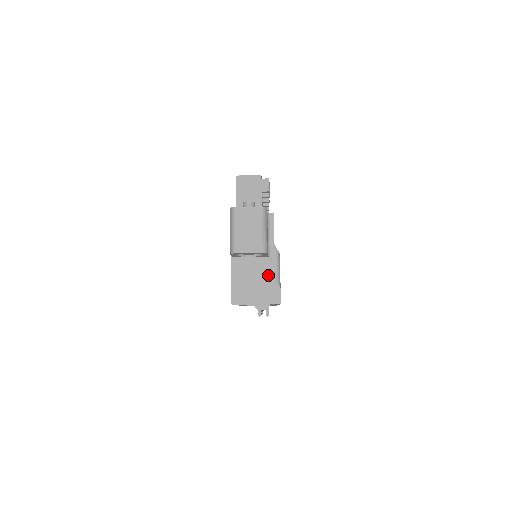
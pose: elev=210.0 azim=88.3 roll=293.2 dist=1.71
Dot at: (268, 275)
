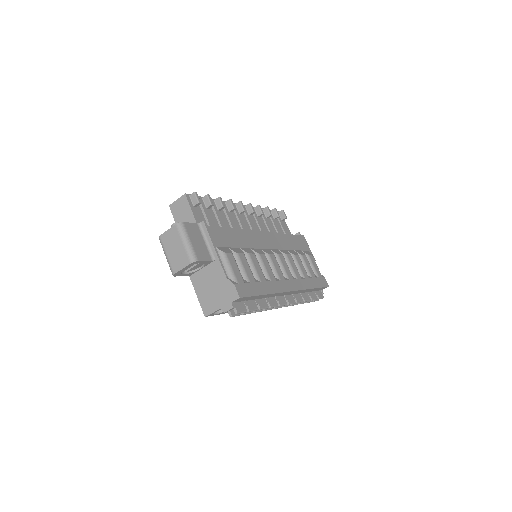
Dot at: (220, 277)
